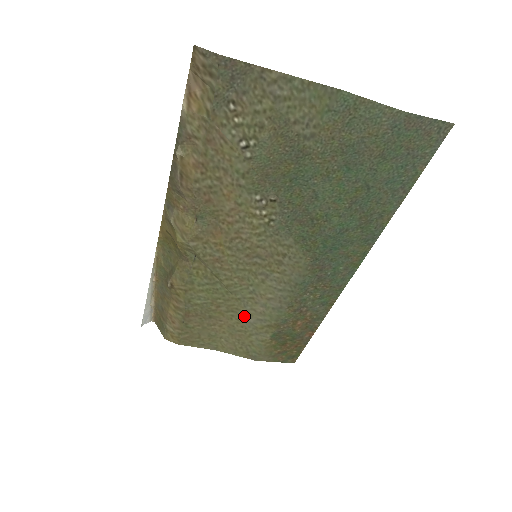
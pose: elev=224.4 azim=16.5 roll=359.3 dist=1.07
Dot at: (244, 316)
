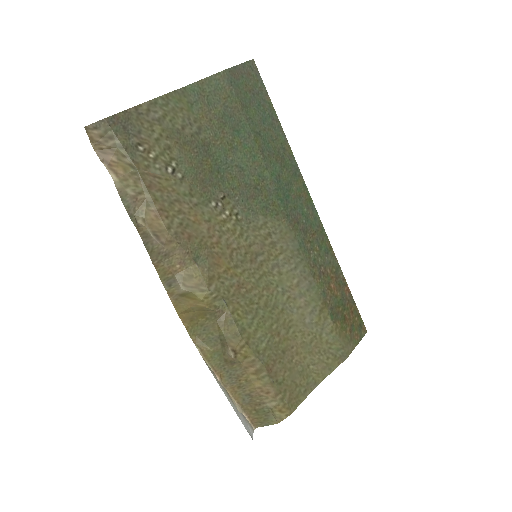
Dot at: (300, 322)
